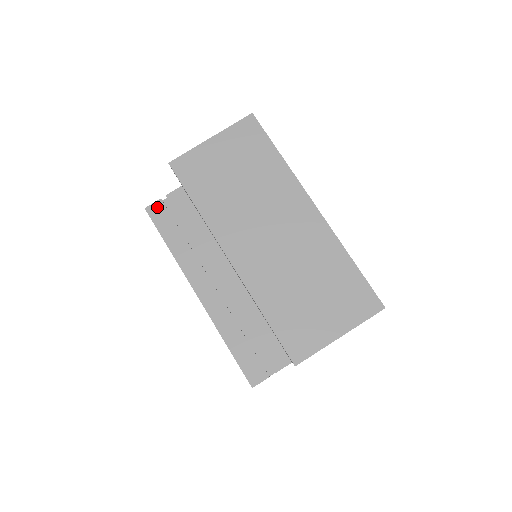
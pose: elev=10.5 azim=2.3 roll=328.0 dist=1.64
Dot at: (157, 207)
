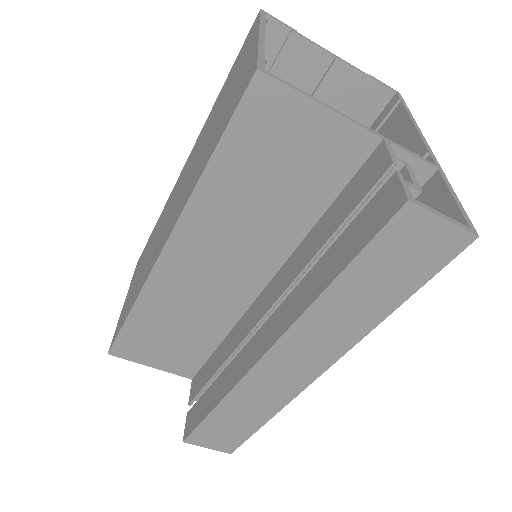
Dot at: (189, 421)
